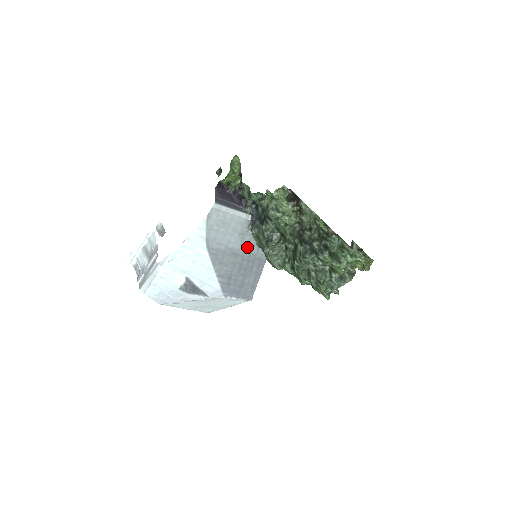
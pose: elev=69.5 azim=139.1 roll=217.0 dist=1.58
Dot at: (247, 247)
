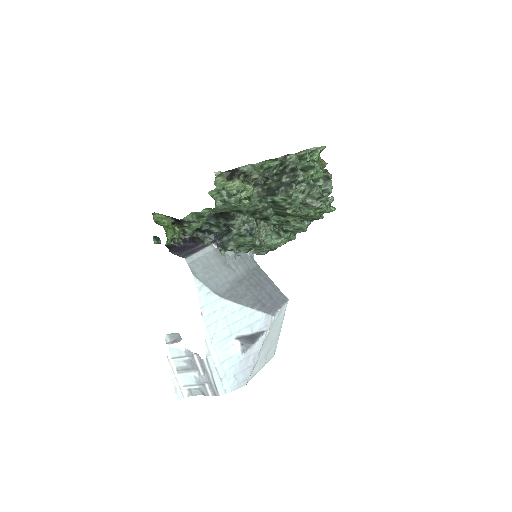
Dot at: (238, 269)
